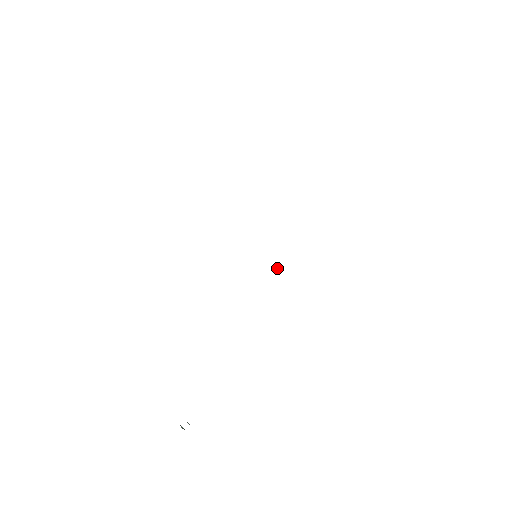
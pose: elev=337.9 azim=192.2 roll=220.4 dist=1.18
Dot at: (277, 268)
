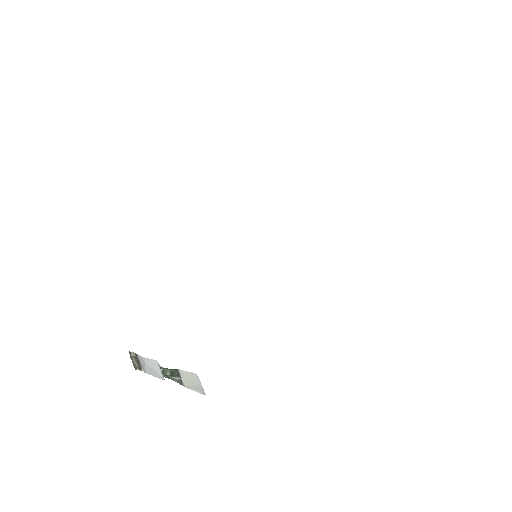
Dot at: occluded
